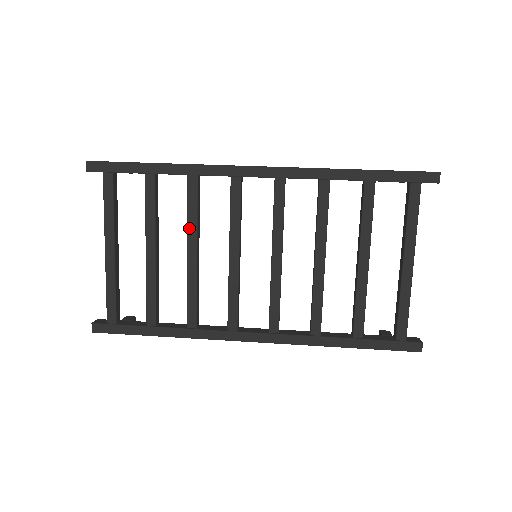
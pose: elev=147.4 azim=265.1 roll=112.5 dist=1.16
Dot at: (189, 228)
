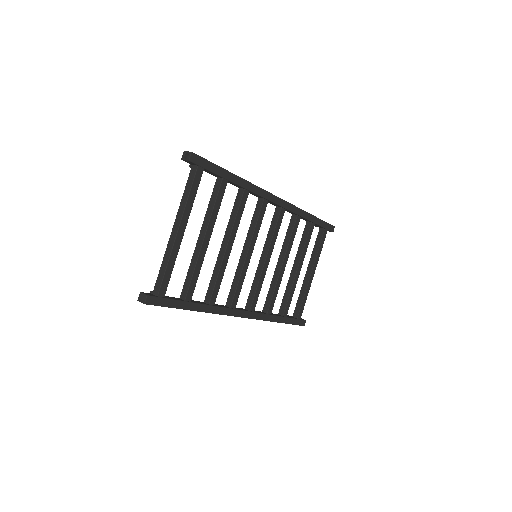
Dot at: (234, 228)
